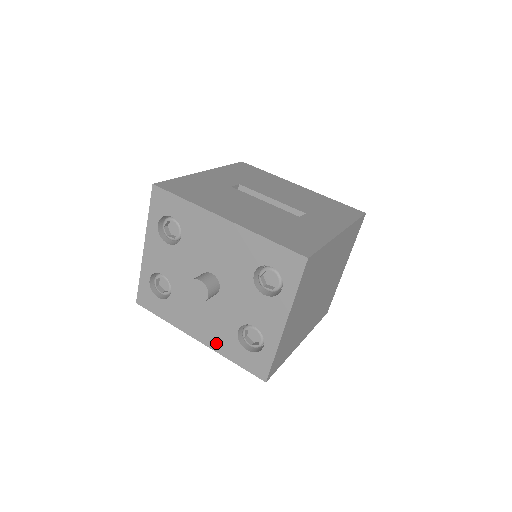
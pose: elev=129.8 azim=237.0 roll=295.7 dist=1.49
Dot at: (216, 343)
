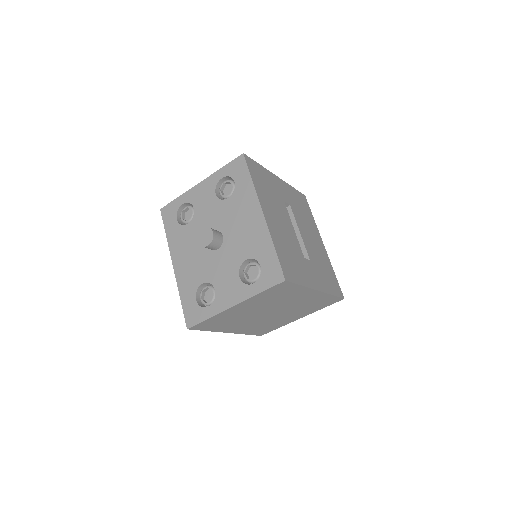
Dot at: (182, 278)
